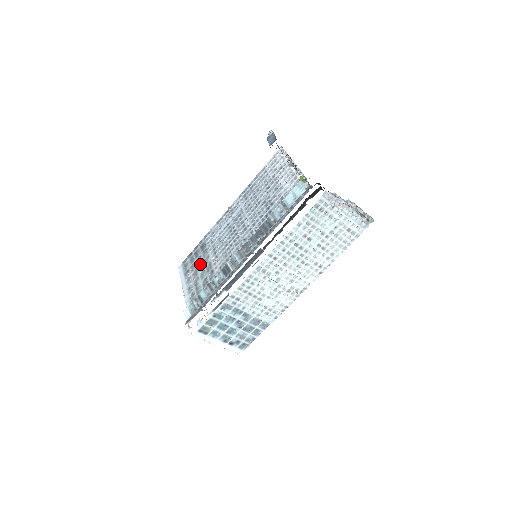
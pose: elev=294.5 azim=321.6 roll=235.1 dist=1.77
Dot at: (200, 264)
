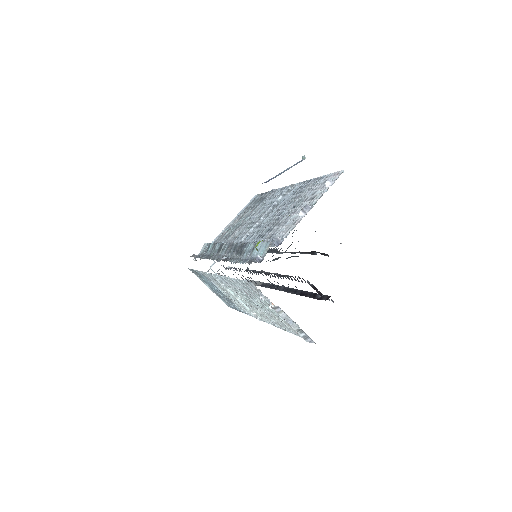
Dot at: (246, 214)
